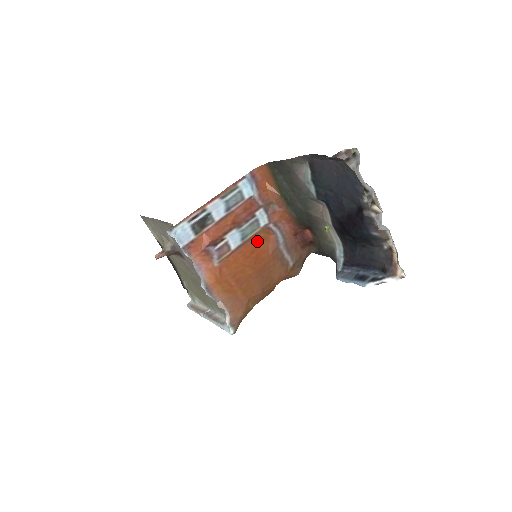
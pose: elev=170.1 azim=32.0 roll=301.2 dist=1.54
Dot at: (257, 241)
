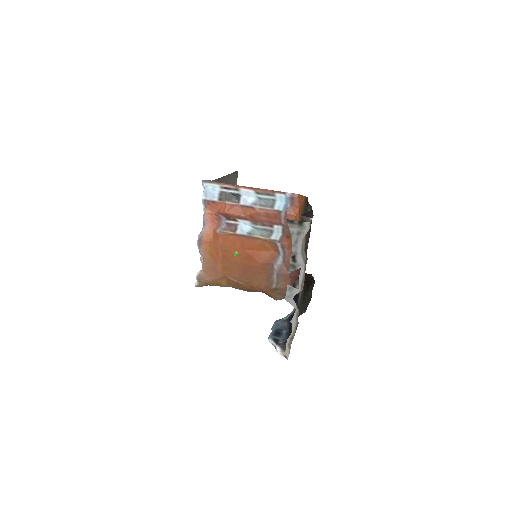
Dot at: (260, 245)
